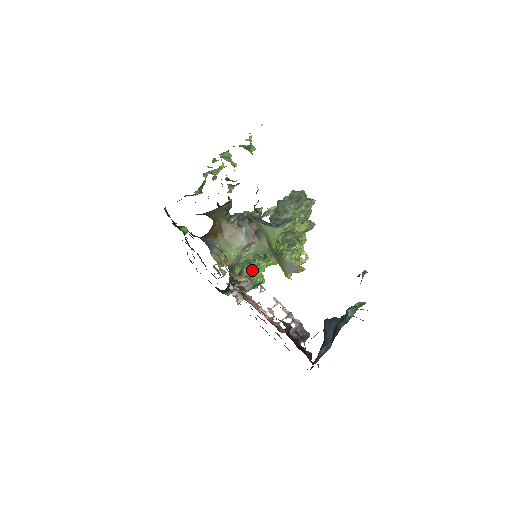
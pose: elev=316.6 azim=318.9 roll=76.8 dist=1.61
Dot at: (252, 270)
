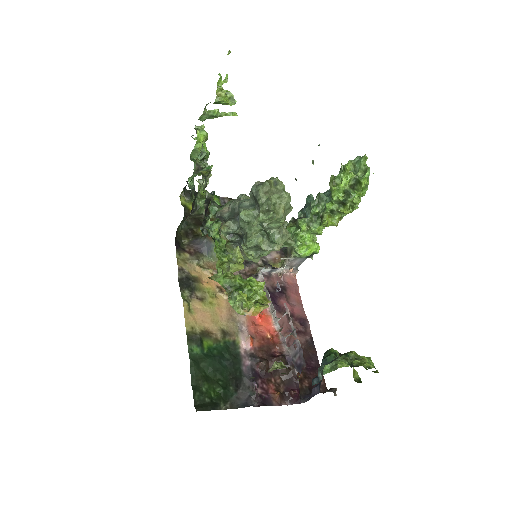
Dot at: occluded
